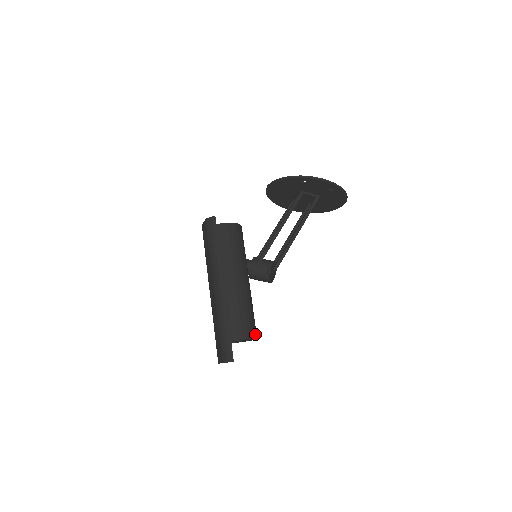
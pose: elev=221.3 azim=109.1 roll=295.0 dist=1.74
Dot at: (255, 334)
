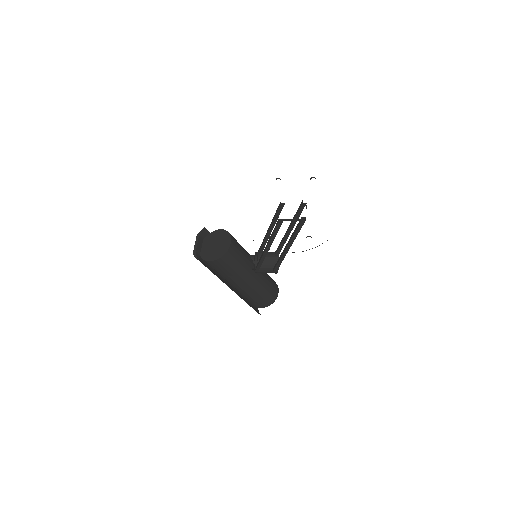
Dot at: (273, 300)
